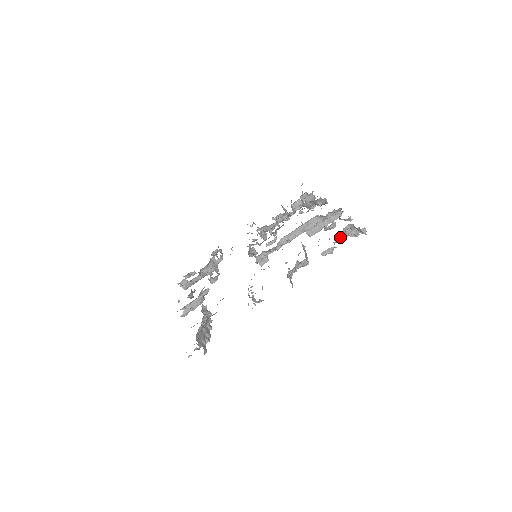
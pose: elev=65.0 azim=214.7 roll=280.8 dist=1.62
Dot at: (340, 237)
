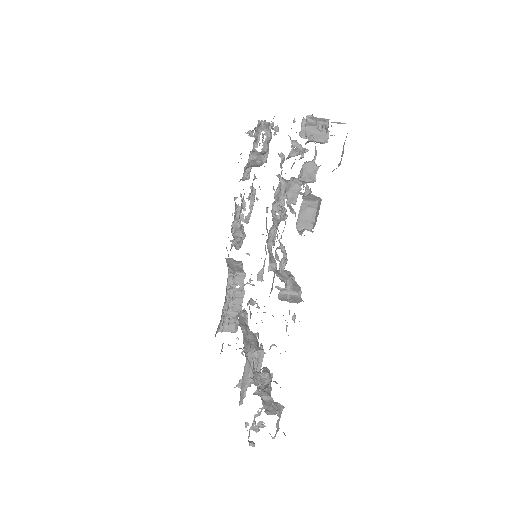
Dot at: occluded
